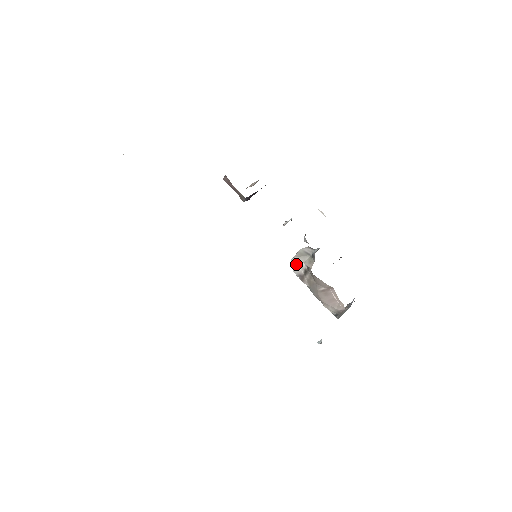
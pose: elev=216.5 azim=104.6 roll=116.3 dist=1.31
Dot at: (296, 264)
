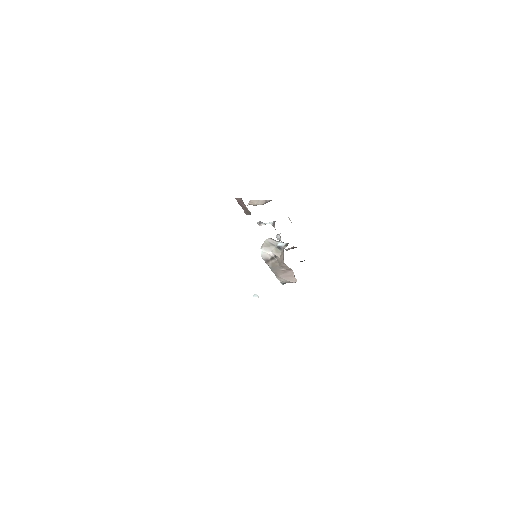
Dot at: (265, 252)
